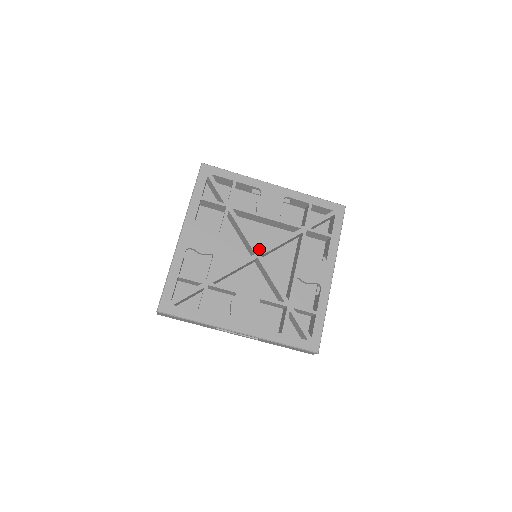
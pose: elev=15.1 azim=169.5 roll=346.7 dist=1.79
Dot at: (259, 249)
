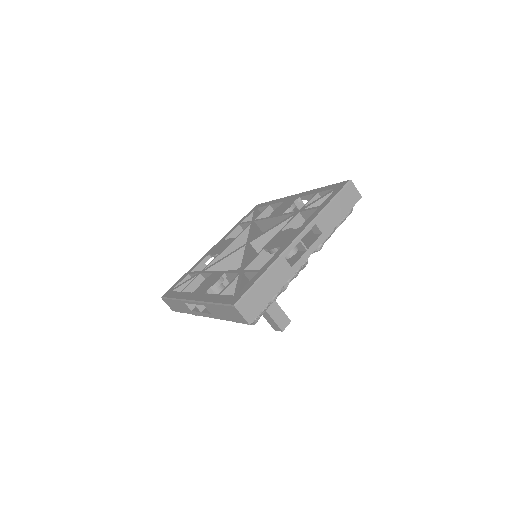
Dot at: occluded
